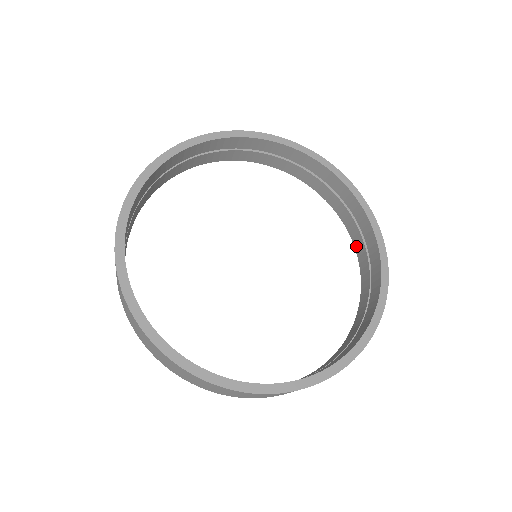
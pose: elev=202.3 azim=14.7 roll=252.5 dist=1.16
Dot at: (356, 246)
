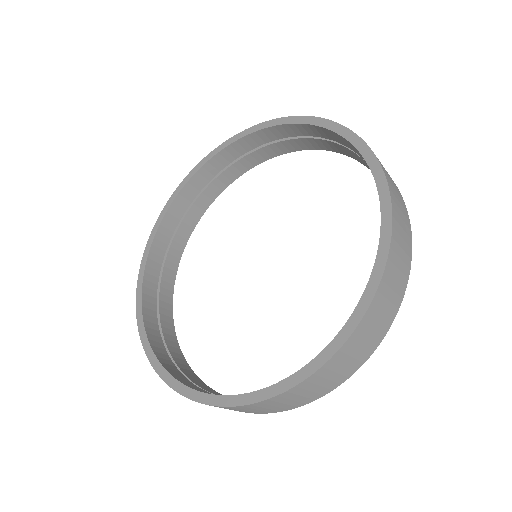
Dot at: occluded
